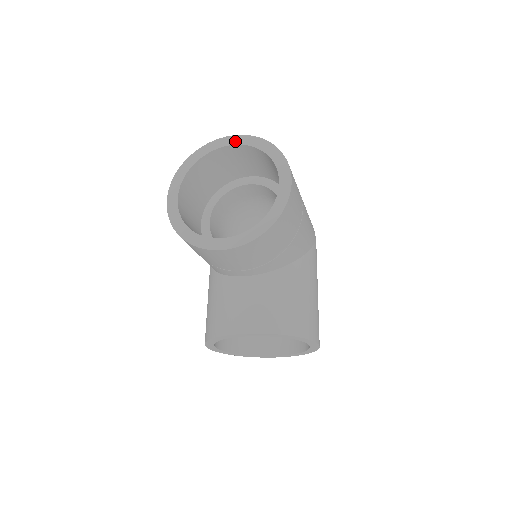
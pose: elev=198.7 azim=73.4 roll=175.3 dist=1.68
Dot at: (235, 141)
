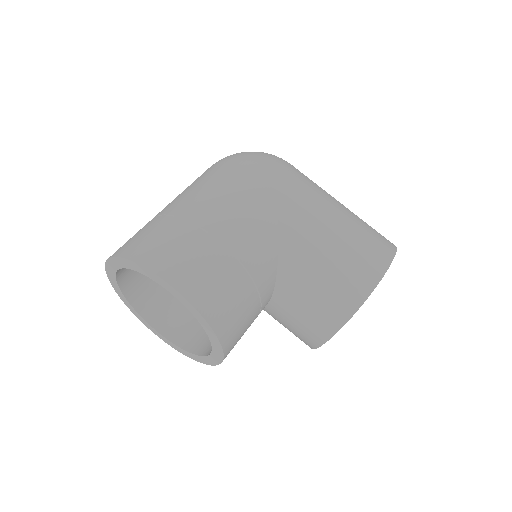
Dot at: (112, 270)
